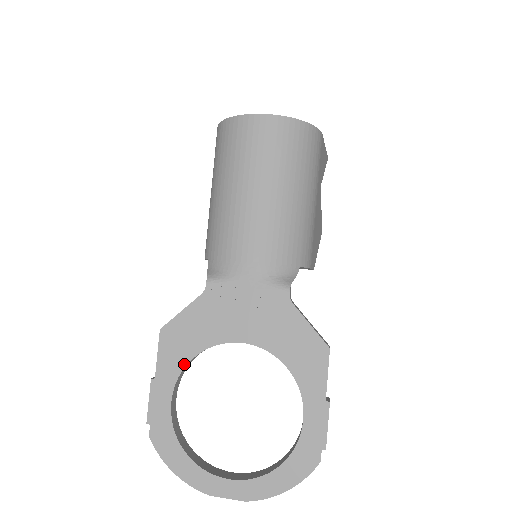
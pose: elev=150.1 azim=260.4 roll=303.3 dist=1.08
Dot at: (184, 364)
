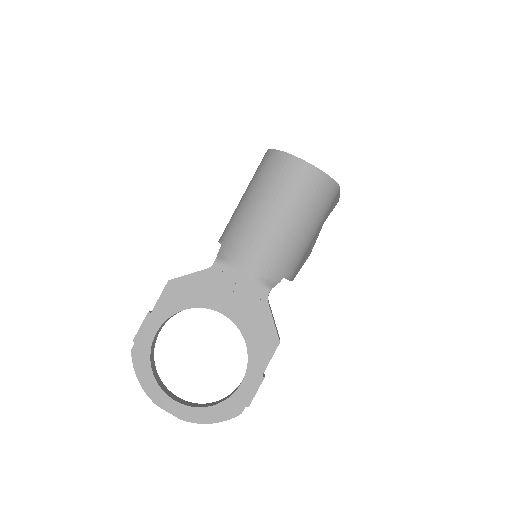
Dot at: (176, 311)
